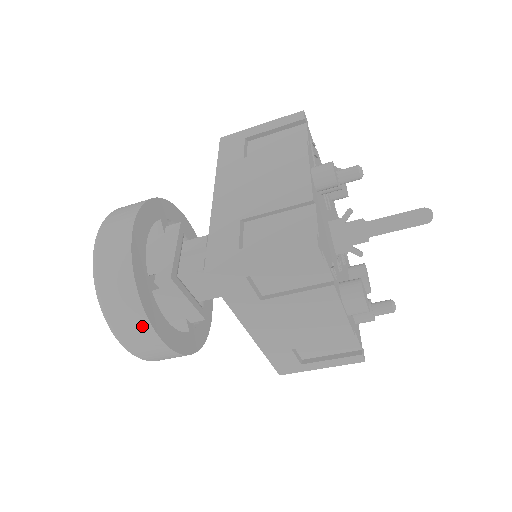
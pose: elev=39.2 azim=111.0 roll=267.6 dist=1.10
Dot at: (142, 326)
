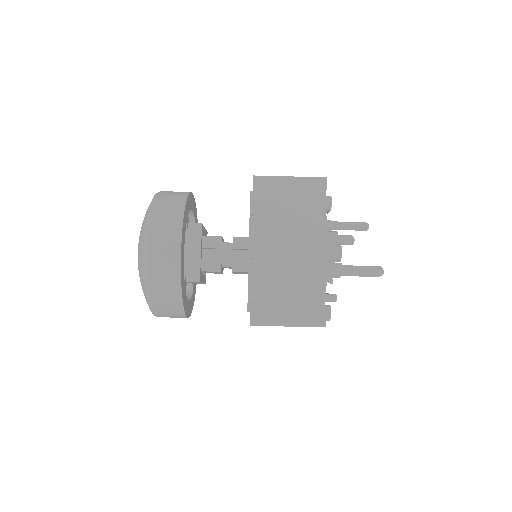
Dot at: (178, 314)
